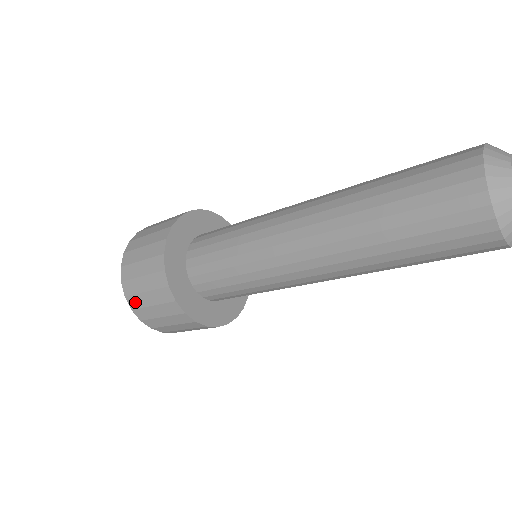
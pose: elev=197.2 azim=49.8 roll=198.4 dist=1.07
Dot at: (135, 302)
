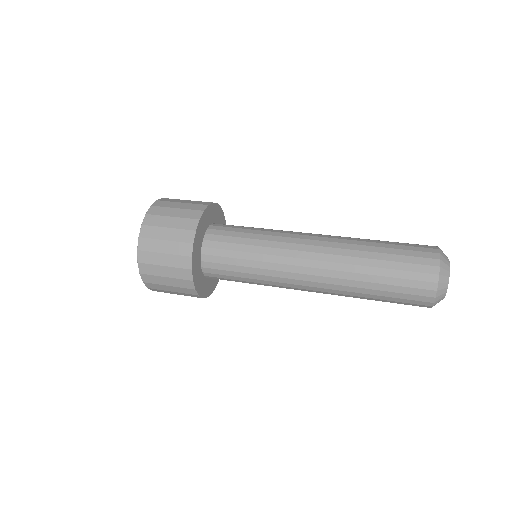
Dot at: (154, 287)
